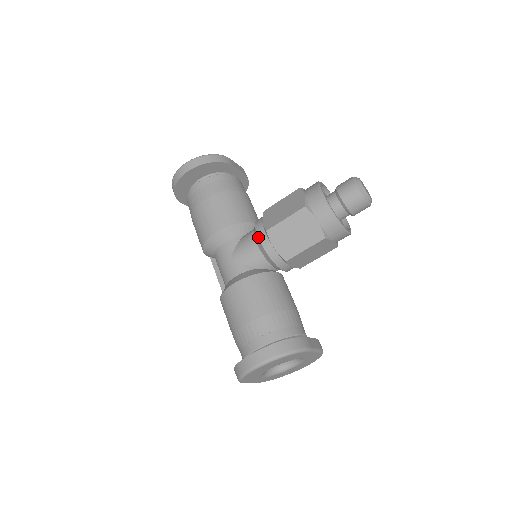
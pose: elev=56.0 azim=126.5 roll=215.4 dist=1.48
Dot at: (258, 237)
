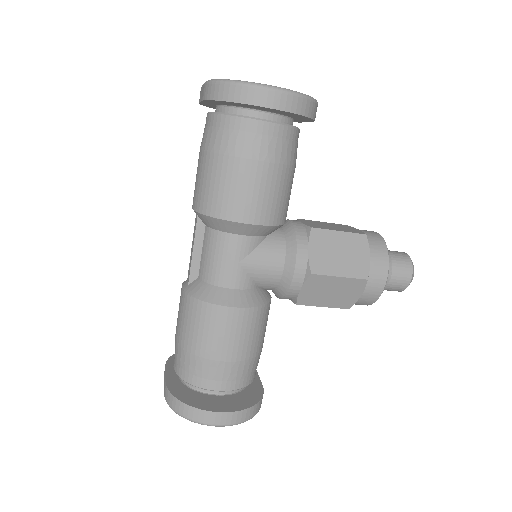
Dot at: (295, 269)
